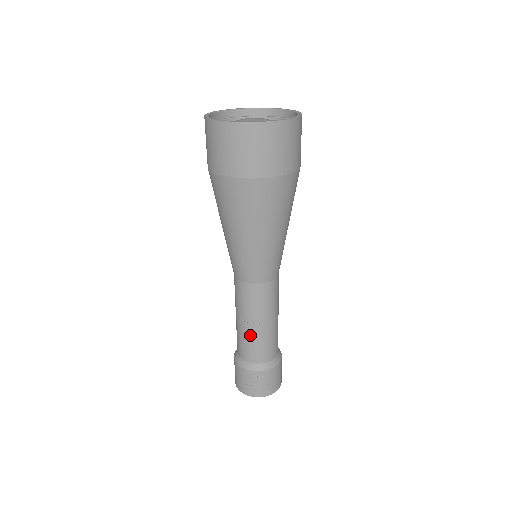
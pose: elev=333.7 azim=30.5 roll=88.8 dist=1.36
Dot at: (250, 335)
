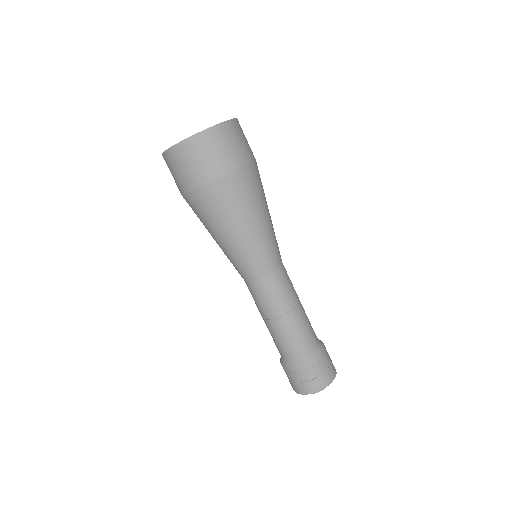
Dot at: (298, 322)
